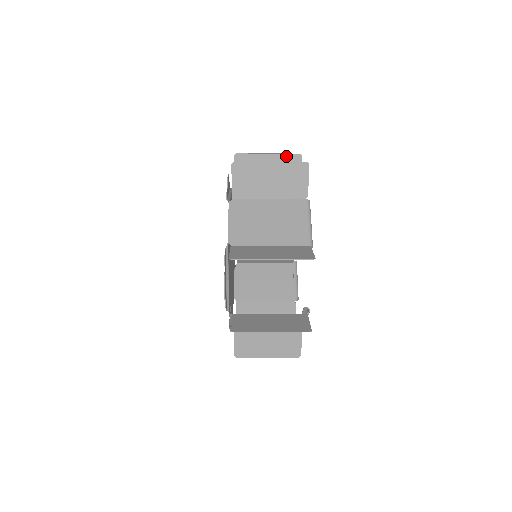
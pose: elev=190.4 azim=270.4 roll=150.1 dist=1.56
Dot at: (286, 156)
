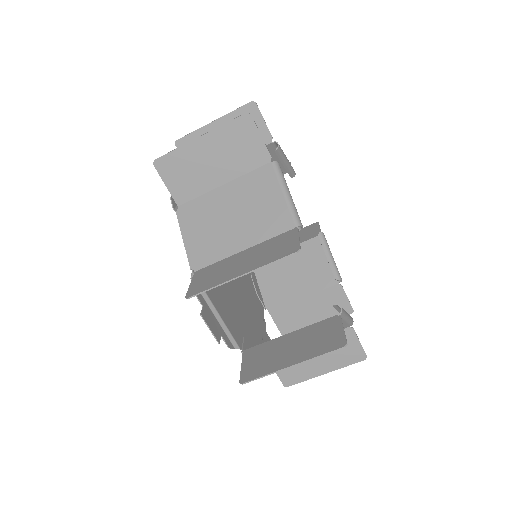
Dot at: (303, 229)
